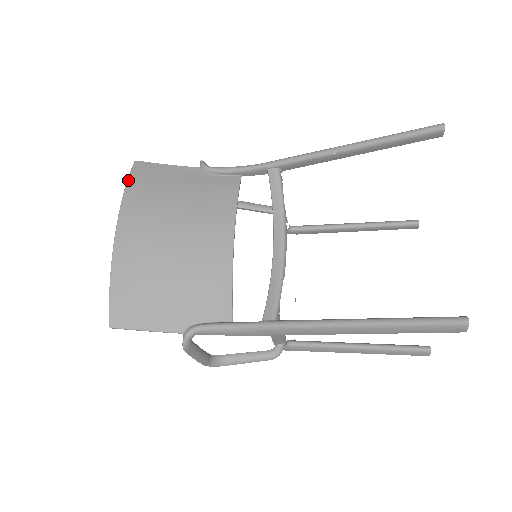
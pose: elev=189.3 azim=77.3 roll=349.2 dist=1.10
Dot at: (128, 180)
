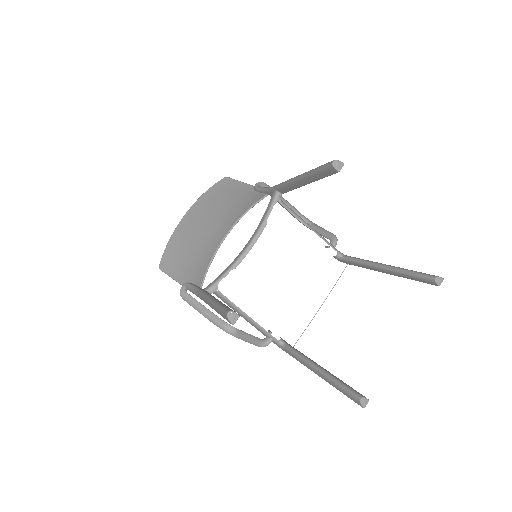
Dot at: (211, 187)
